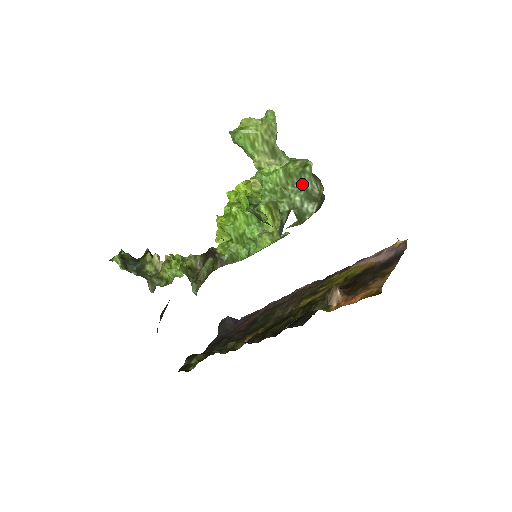
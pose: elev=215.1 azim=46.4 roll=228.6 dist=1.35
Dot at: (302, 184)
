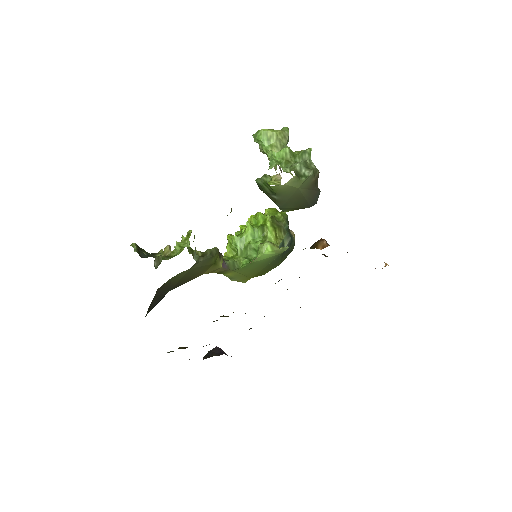
Dot at: occluded
